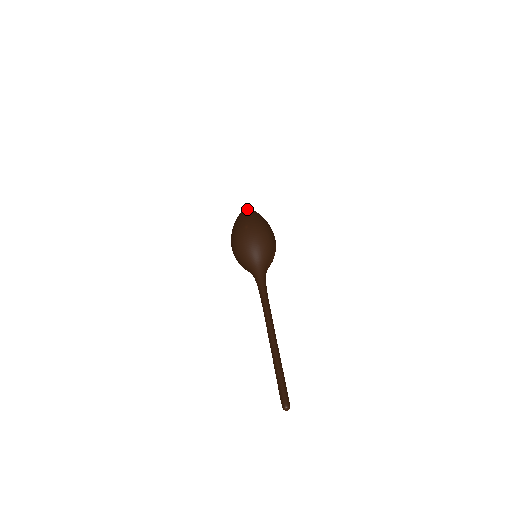
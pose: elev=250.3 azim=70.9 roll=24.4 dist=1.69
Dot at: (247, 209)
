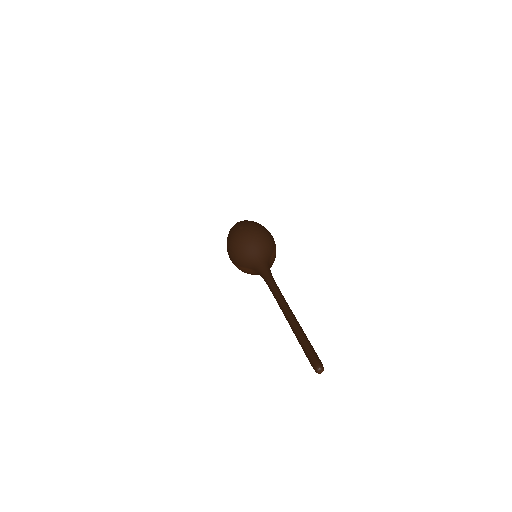
Dot at: occluded
